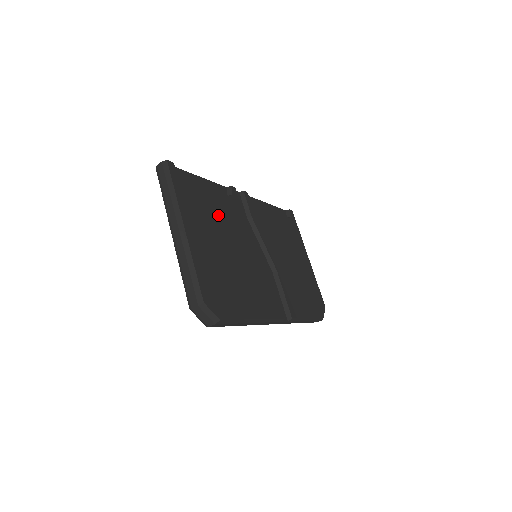
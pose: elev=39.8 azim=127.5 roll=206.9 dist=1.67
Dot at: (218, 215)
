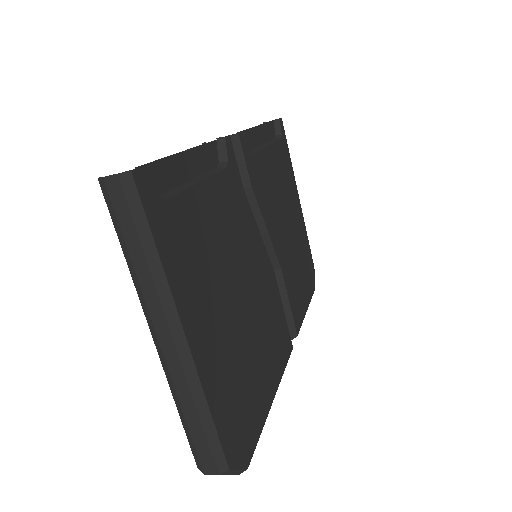
Dot at: (220, 237)
